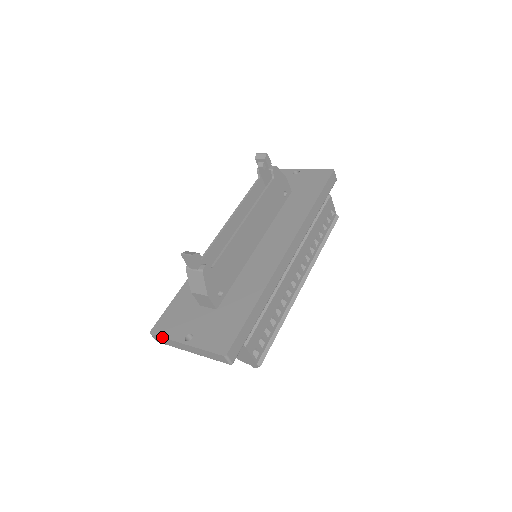
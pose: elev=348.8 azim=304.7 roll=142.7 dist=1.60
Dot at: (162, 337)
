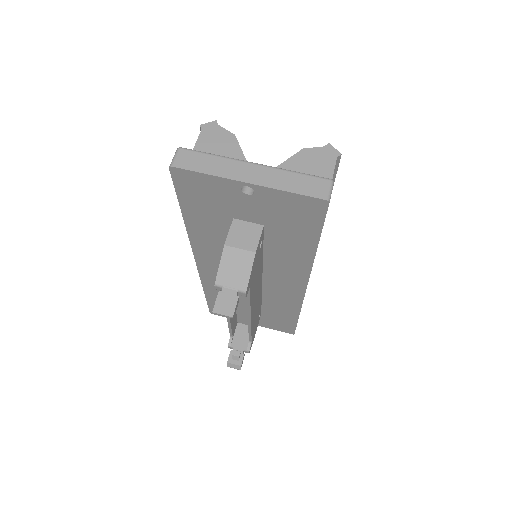
Dot at: occluded
